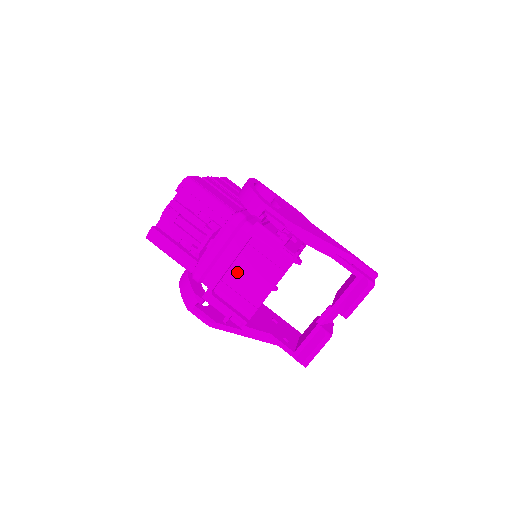
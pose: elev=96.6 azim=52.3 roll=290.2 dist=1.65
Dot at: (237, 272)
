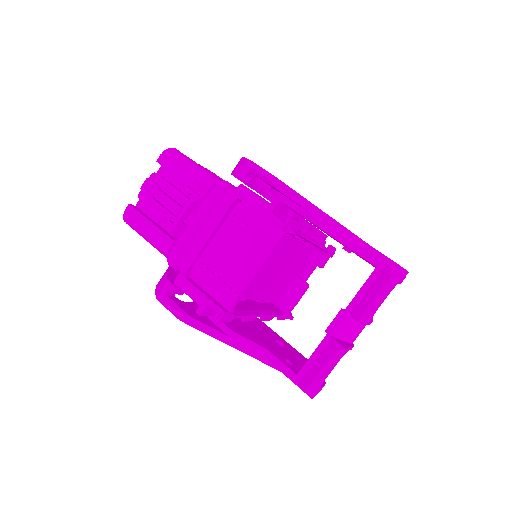
Dot at: (217, 249)
